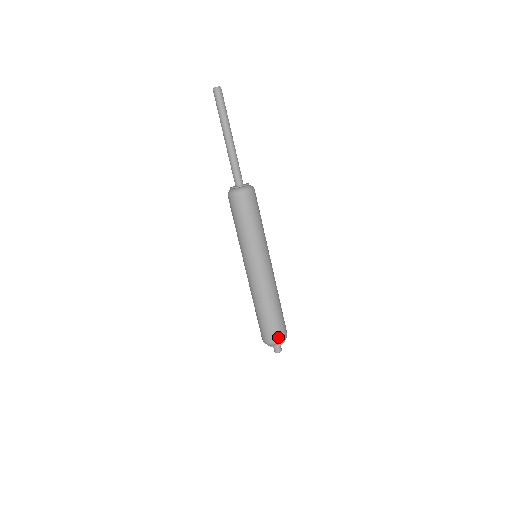
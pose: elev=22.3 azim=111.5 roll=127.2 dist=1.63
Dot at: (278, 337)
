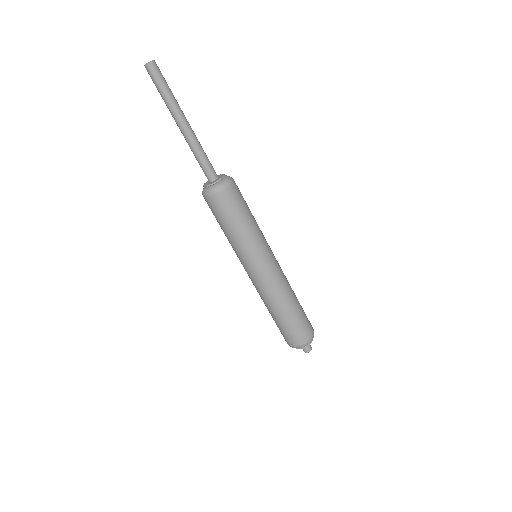
Dot at: (300, 341)
